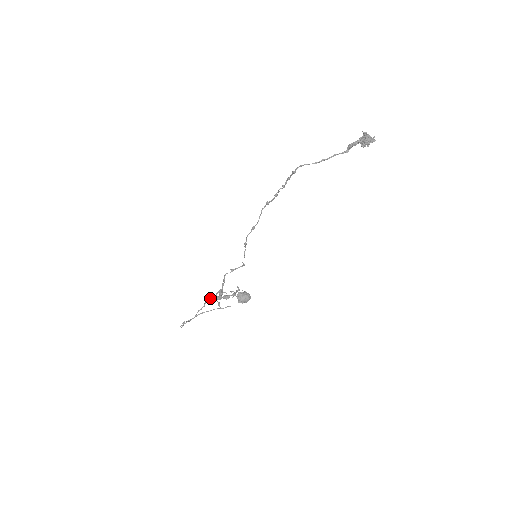
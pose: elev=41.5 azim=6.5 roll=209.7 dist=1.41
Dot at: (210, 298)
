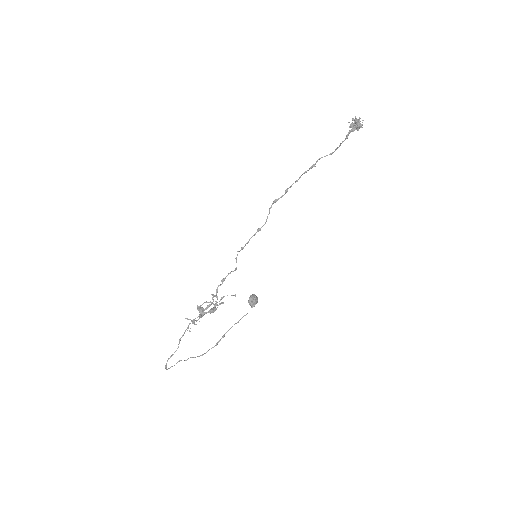
Dot at: (191, 320)
